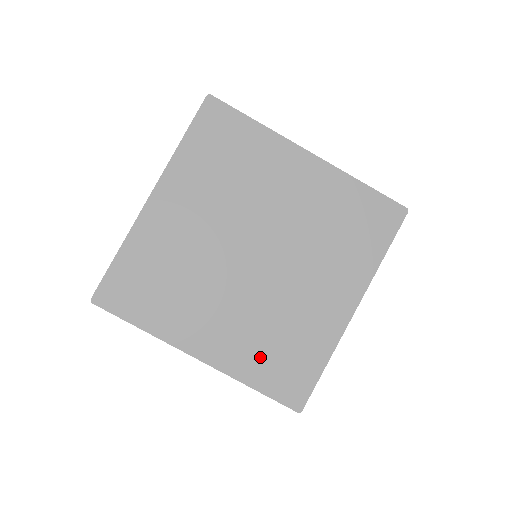
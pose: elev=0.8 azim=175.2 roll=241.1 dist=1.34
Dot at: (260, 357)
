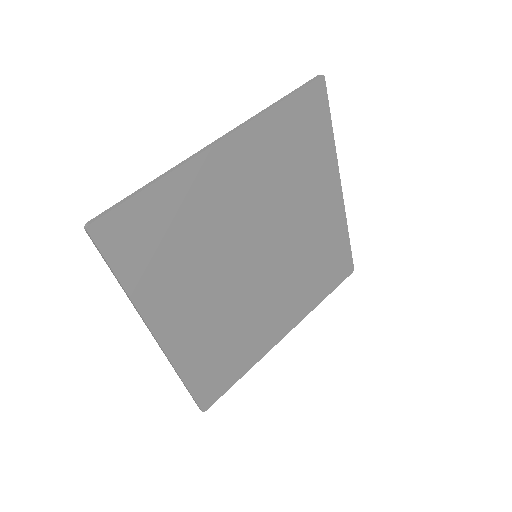
Dot at: (207, 354)
